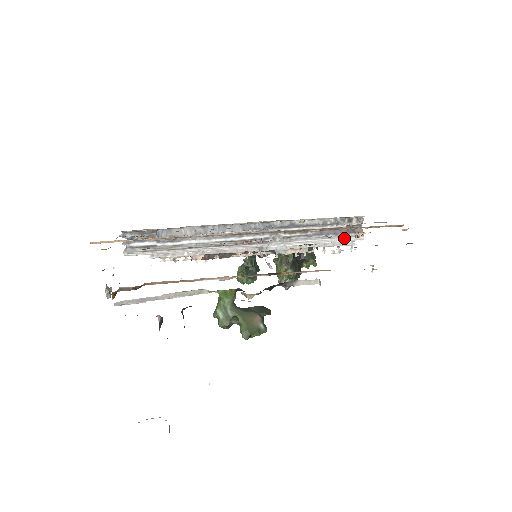
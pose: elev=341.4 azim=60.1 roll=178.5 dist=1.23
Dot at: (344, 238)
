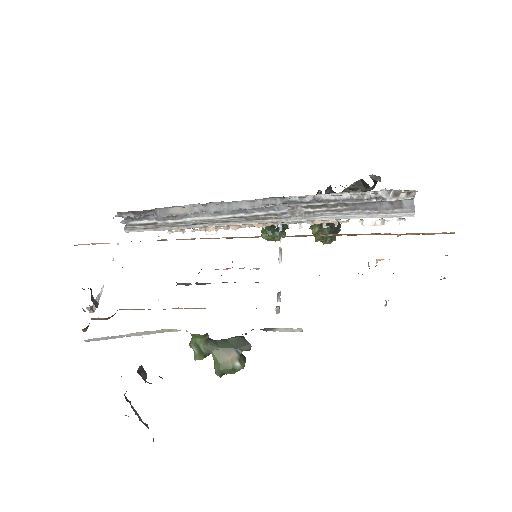
Dot at: (386, 214)
